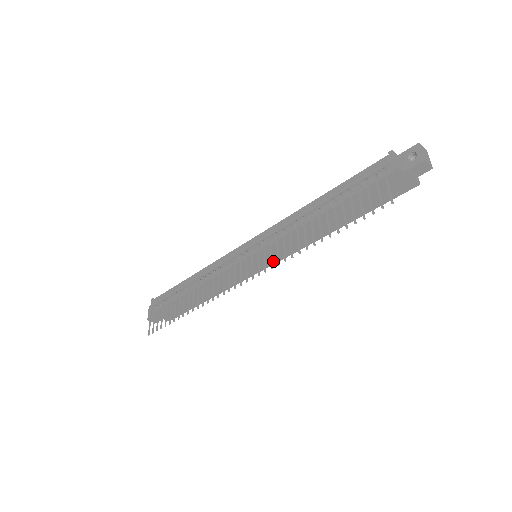
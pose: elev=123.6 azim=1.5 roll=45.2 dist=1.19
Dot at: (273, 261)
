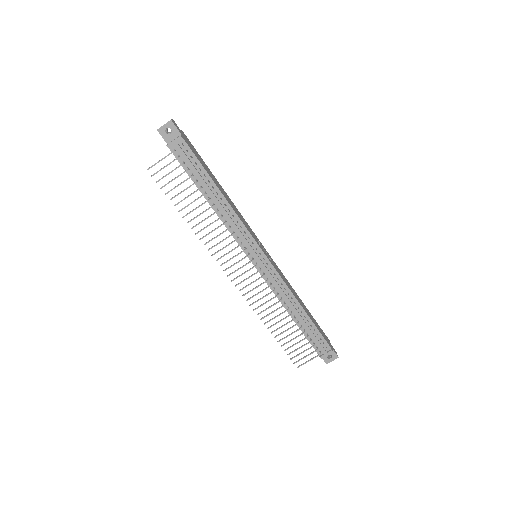
Dot at: occluded
